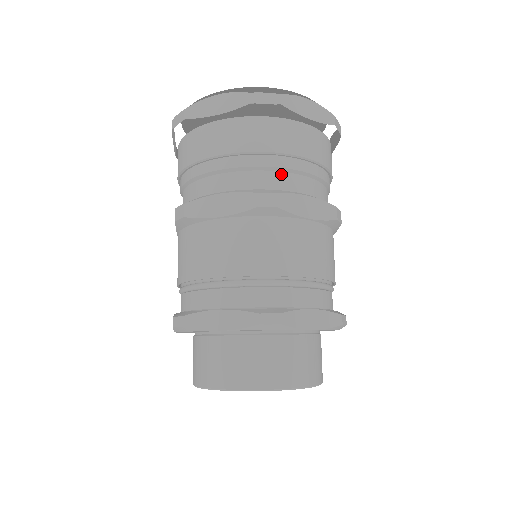
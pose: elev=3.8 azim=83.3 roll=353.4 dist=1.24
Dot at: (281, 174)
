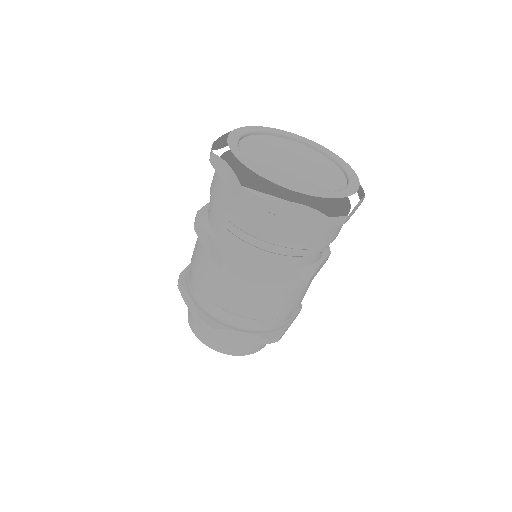
Dot at: (315, 255)
